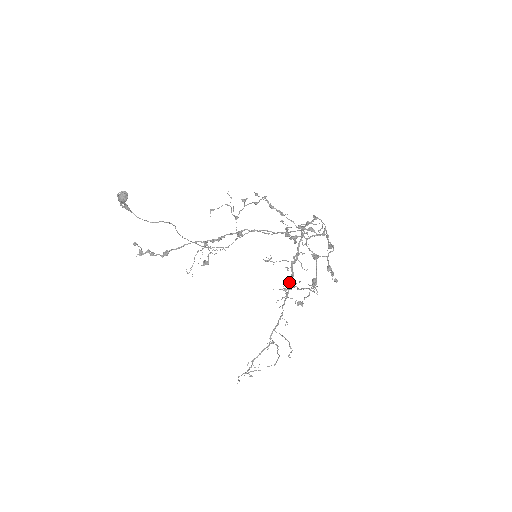
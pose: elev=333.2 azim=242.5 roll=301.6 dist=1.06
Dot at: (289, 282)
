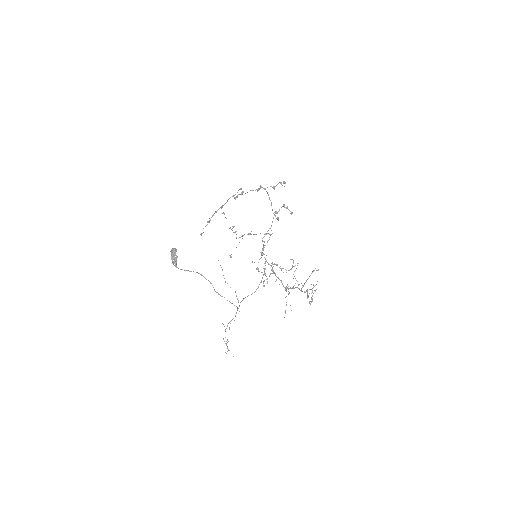
Dot at: (284, 287)
